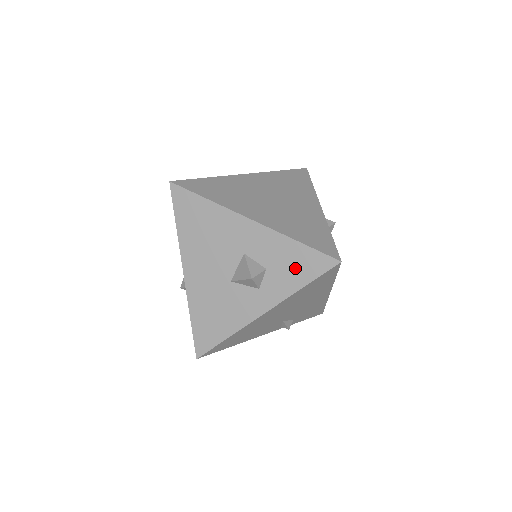
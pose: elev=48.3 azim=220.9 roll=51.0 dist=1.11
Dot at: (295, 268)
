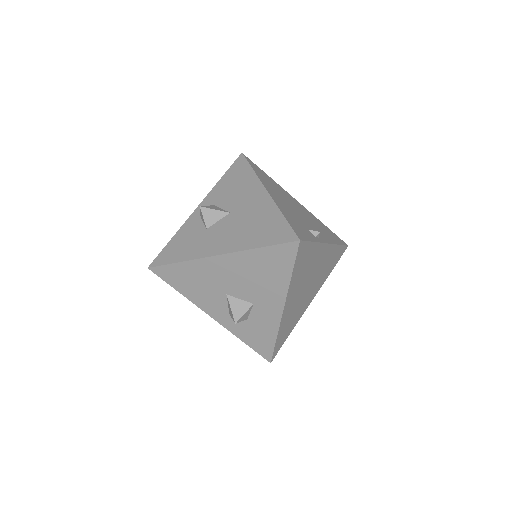
Dot at: (255, 337)
